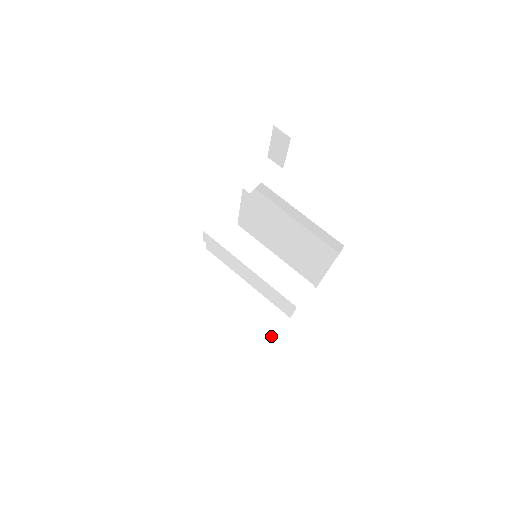
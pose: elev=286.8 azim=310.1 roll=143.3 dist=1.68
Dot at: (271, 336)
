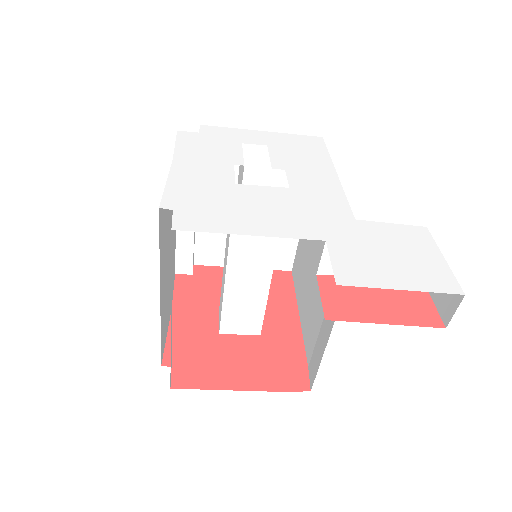
Dot at: (199, 261)
